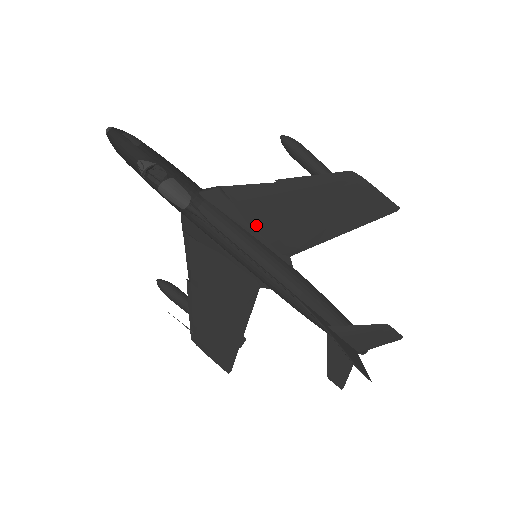
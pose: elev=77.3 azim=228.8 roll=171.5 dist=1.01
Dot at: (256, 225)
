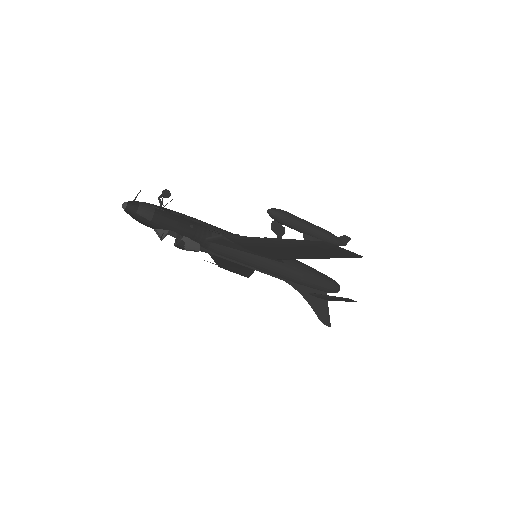
Dot at: (253, 251)
